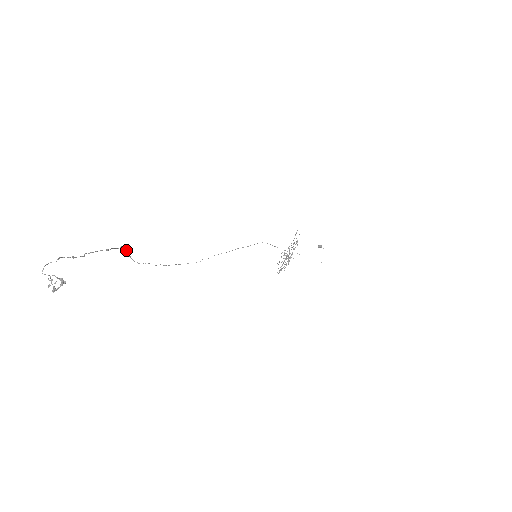
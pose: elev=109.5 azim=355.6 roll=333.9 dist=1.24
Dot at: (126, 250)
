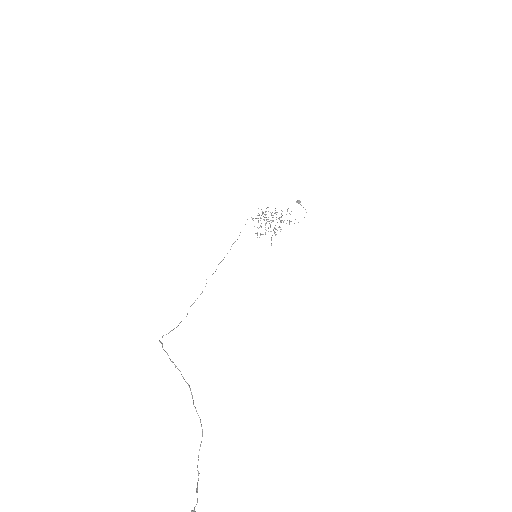
Dot at: (173, 362)
